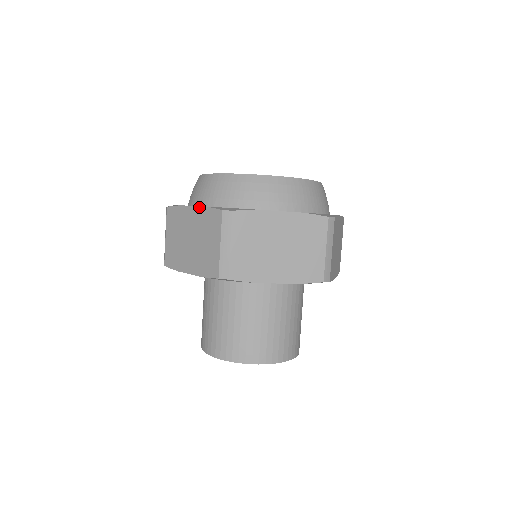
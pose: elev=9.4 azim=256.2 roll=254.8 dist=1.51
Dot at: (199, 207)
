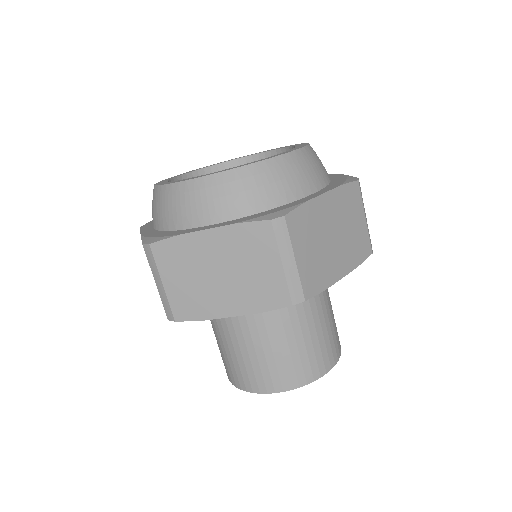
Dot at: occluded
